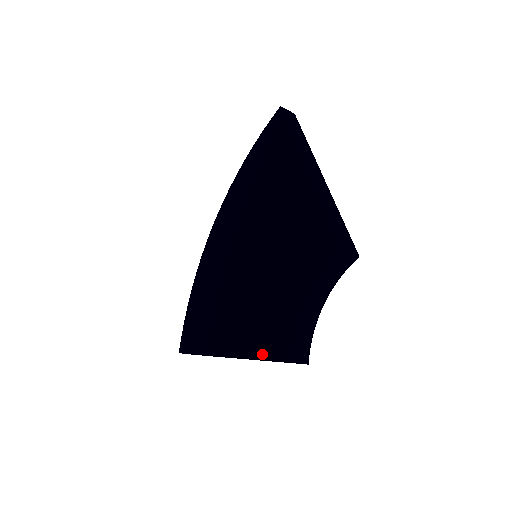
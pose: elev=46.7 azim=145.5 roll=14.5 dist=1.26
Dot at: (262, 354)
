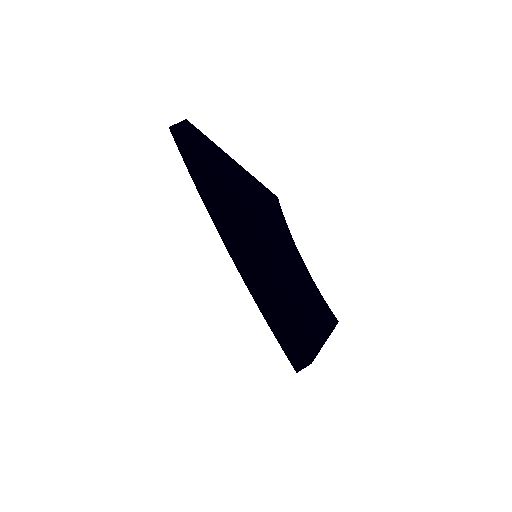
Dot at: (306, 341)
